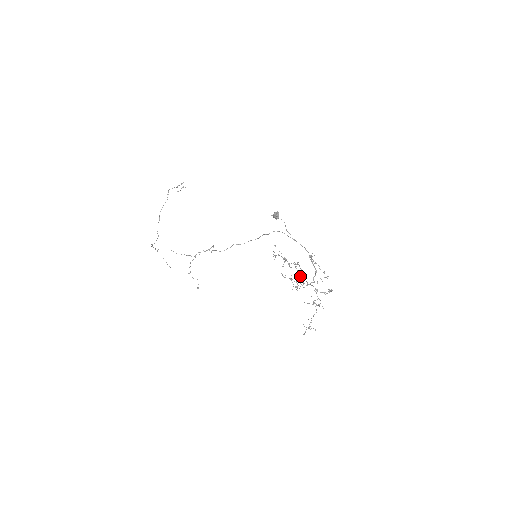
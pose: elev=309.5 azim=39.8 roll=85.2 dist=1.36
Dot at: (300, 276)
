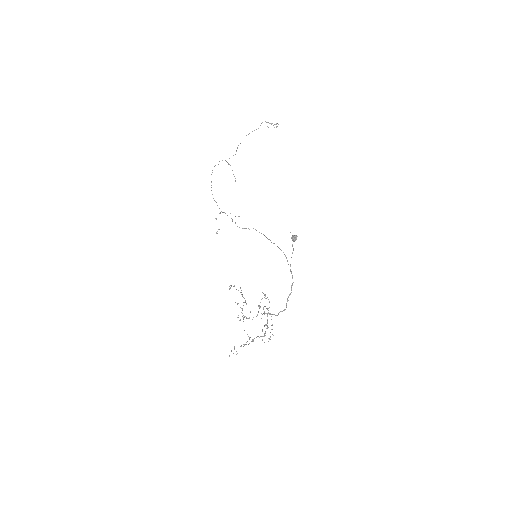
Dot at: occluded
